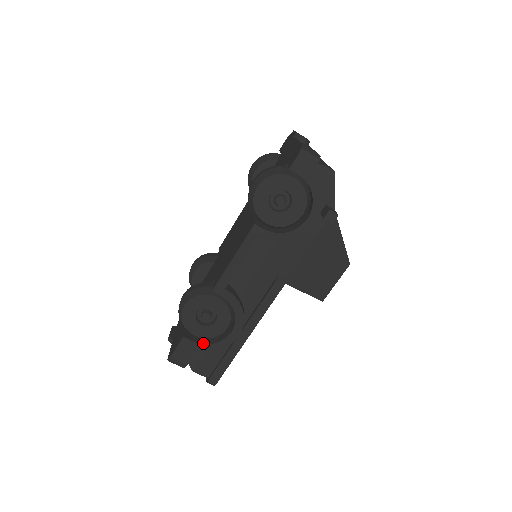
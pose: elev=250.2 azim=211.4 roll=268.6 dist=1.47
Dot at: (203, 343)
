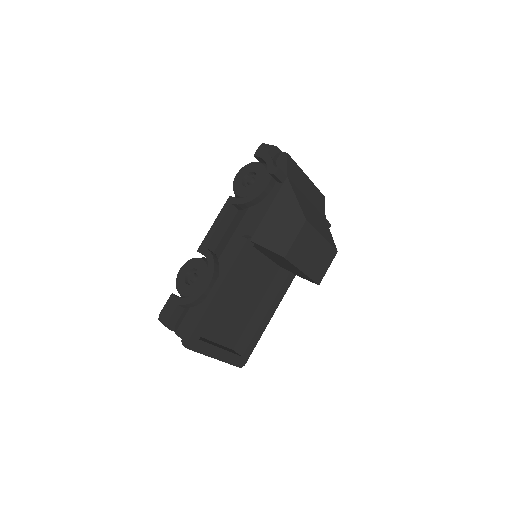
Dot at: (184, 298)
